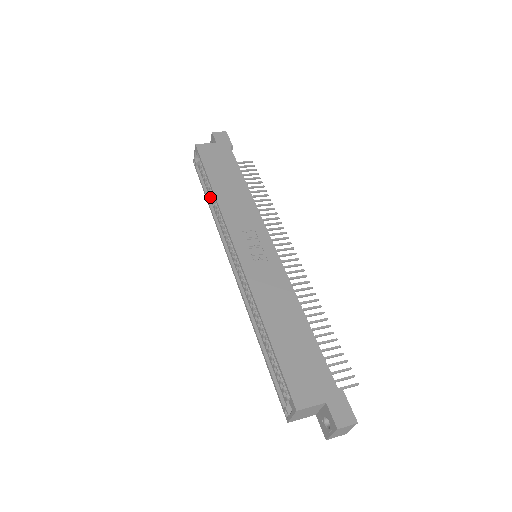
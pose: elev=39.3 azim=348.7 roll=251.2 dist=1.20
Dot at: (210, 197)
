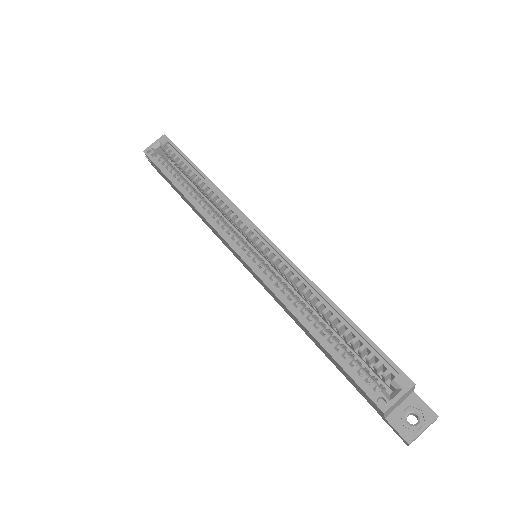
Dot at: (183, 186)
